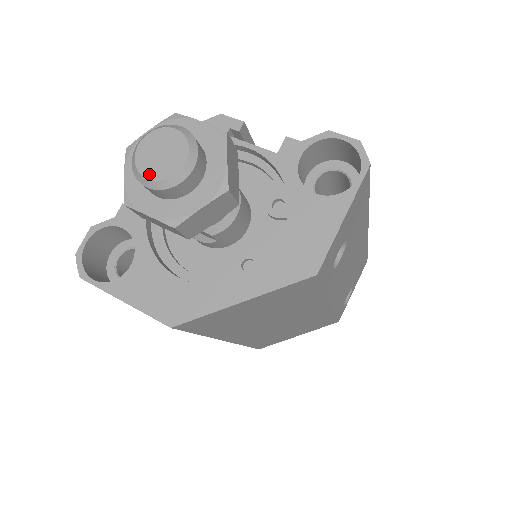
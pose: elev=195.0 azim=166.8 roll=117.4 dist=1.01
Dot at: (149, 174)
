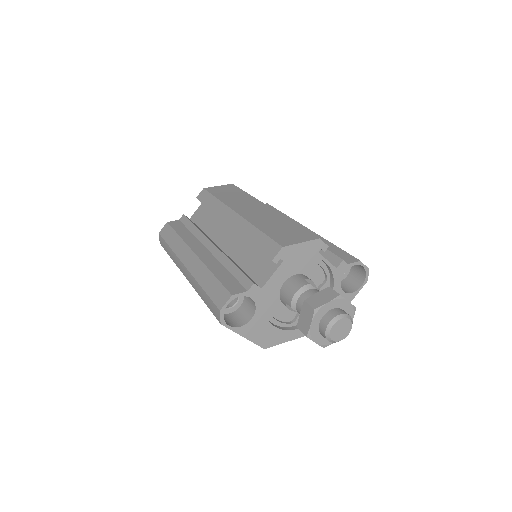
Dot at: (334, 339)
